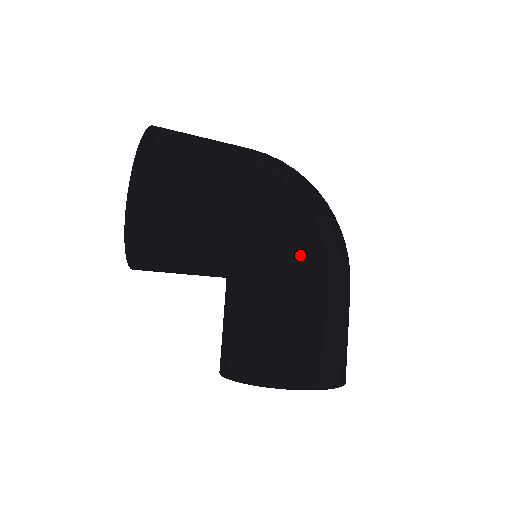
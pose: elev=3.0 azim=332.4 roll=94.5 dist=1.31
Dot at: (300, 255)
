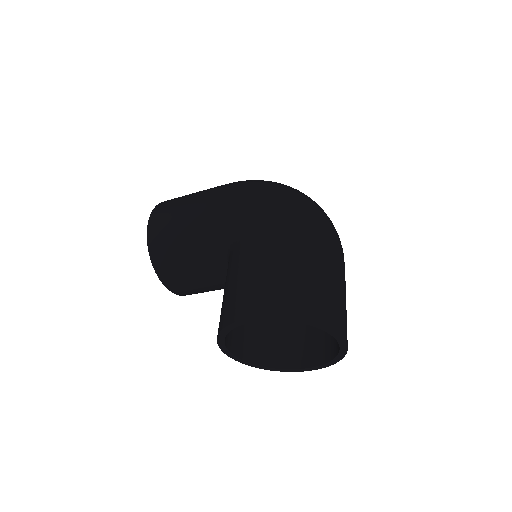
Dot at: (243, 222)
